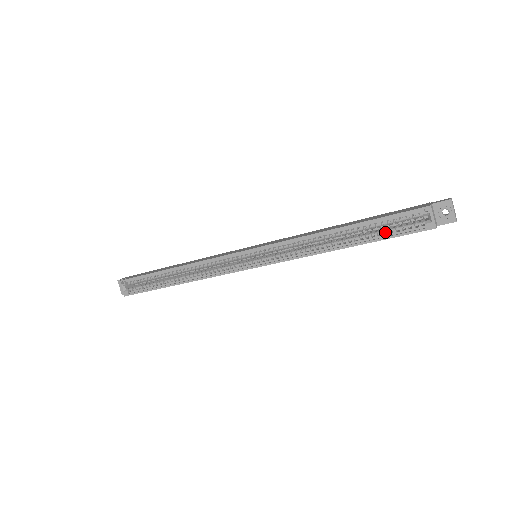
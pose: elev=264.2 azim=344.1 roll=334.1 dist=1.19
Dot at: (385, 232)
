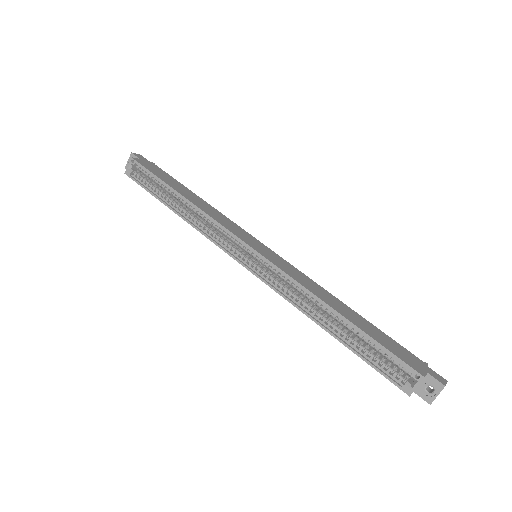
Dot at: (370, 354)
